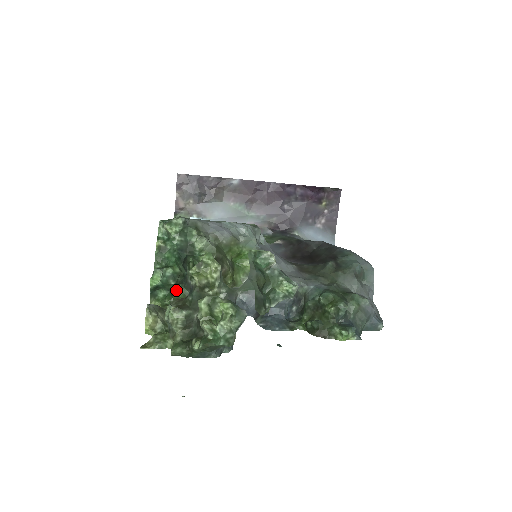
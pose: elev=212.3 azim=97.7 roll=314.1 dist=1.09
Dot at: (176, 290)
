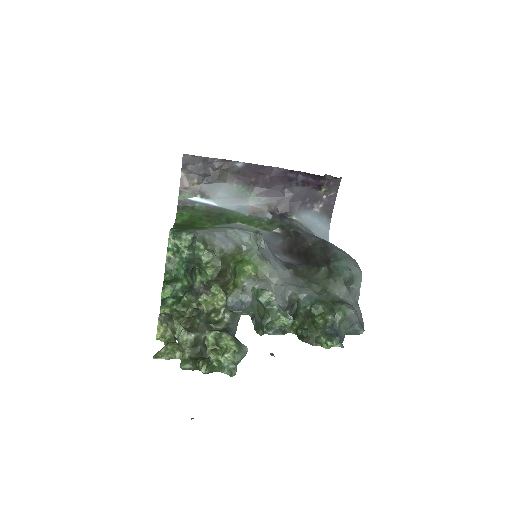
Dot at: (183, 296)
